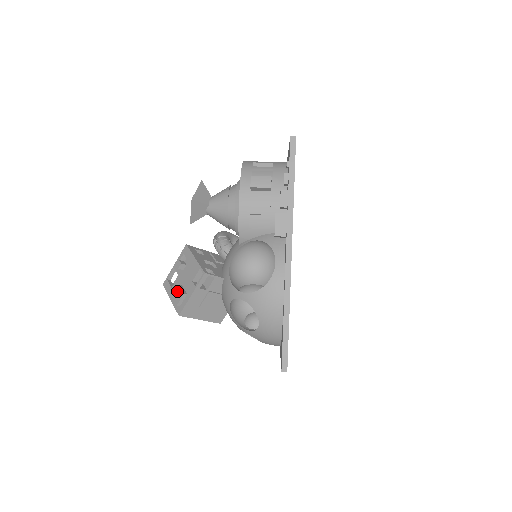
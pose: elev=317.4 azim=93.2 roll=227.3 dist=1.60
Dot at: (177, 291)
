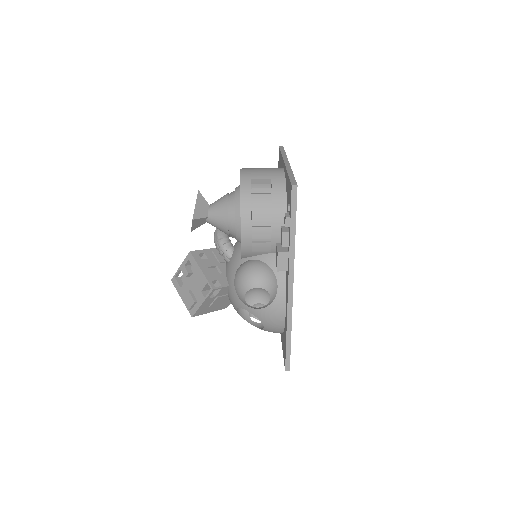
Dot at: (187, 297)
